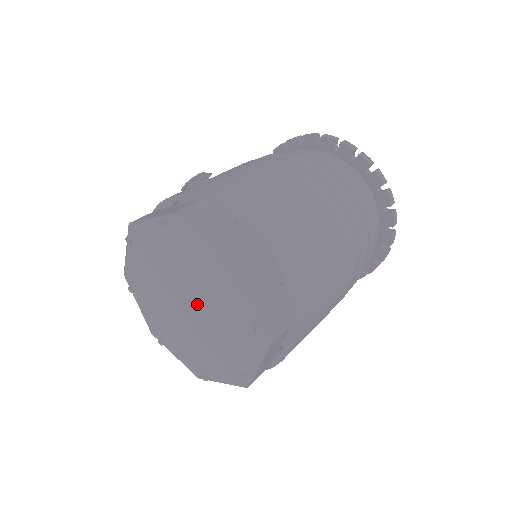
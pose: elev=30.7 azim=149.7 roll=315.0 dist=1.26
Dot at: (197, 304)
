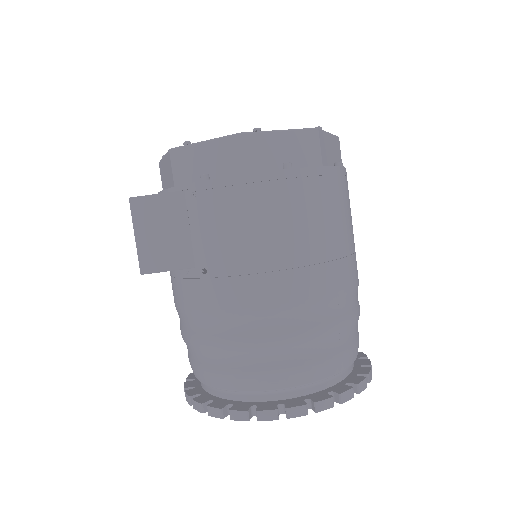
Dot at: occluded
